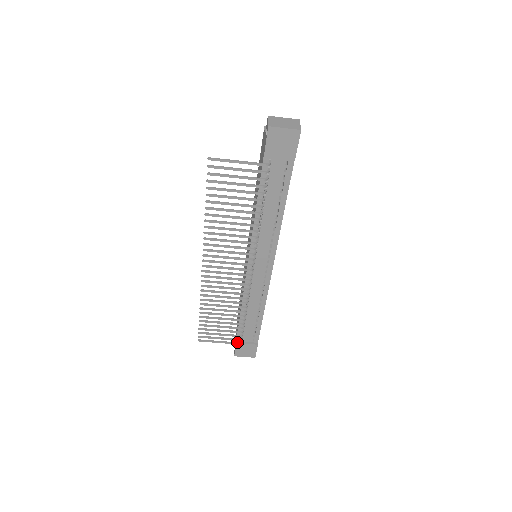
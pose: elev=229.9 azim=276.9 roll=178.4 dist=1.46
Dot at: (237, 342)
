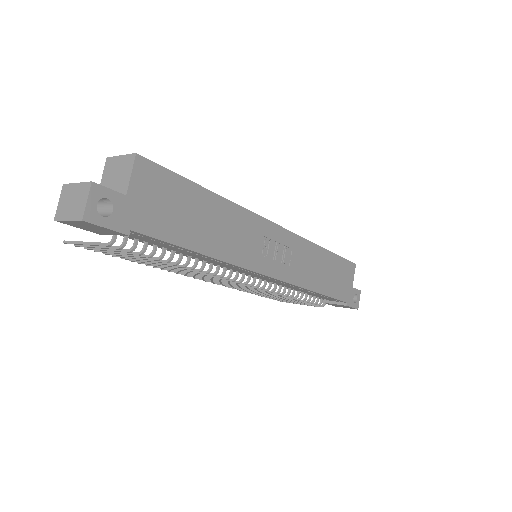
Dot at: occluded
